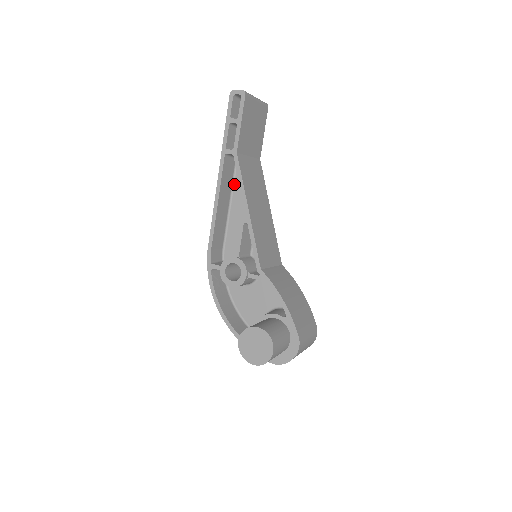
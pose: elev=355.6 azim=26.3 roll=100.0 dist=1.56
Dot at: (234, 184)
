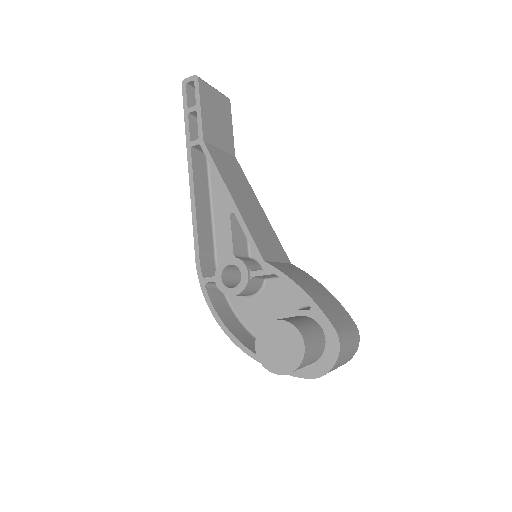
Dot at: (211, 184)
